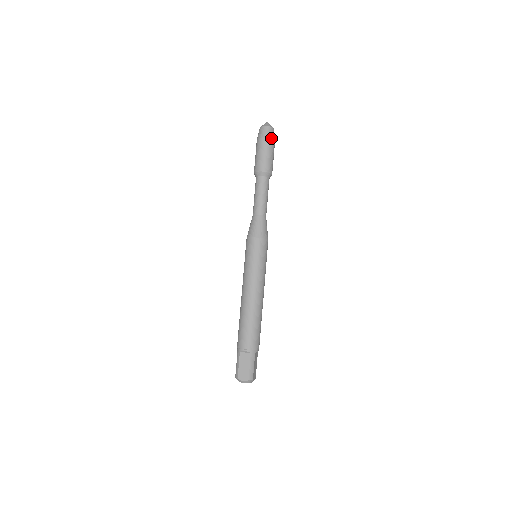
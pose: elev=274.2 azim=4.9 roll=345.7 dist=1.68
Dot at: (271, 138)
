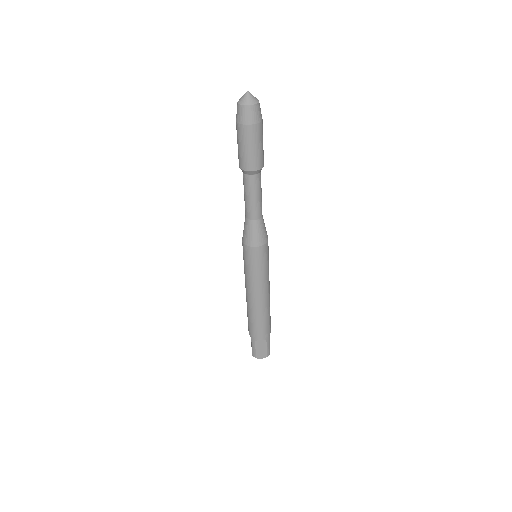
Dot at: (259, 121)
